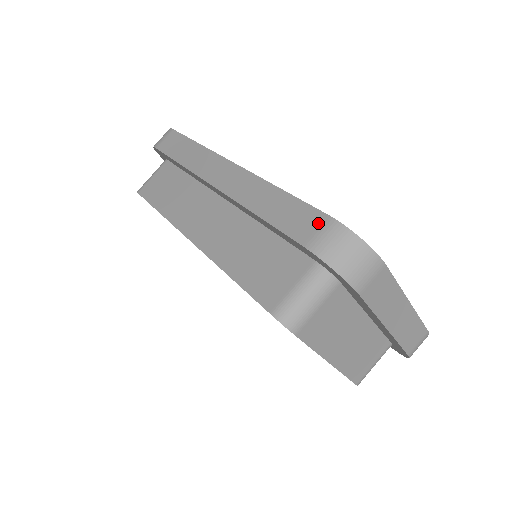
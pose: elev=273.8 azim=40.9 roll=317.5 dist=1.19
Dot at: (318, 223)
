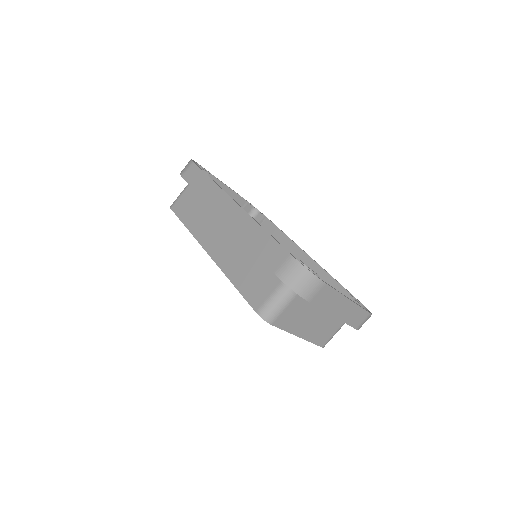
Dot at: (283, 258)
